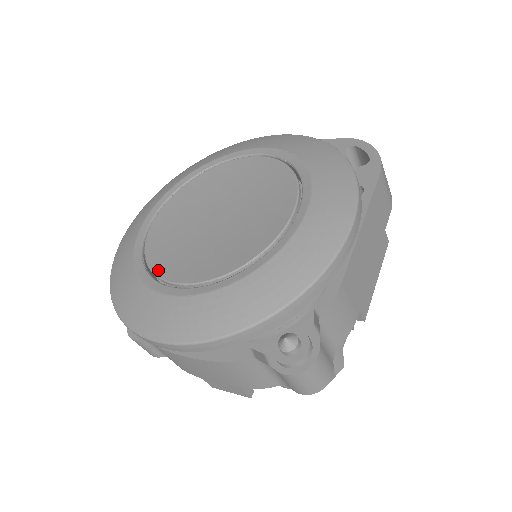
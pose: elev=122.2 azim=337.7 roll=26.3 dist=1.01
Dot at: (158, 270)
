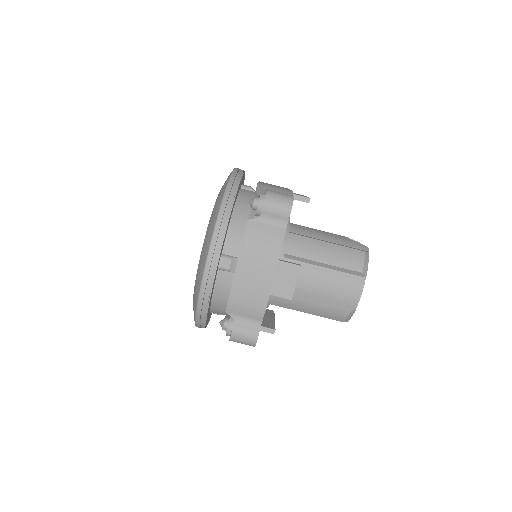
Dot at: occluded
